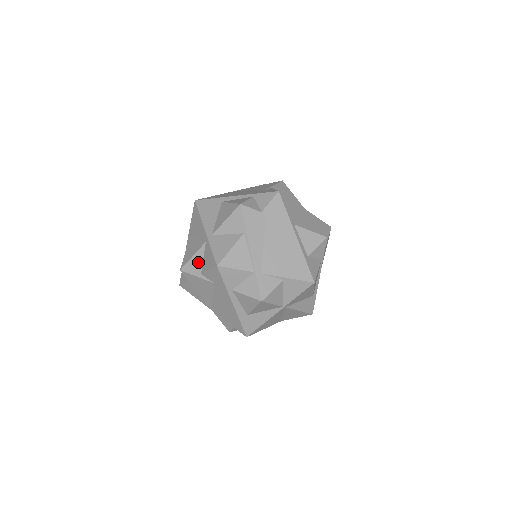
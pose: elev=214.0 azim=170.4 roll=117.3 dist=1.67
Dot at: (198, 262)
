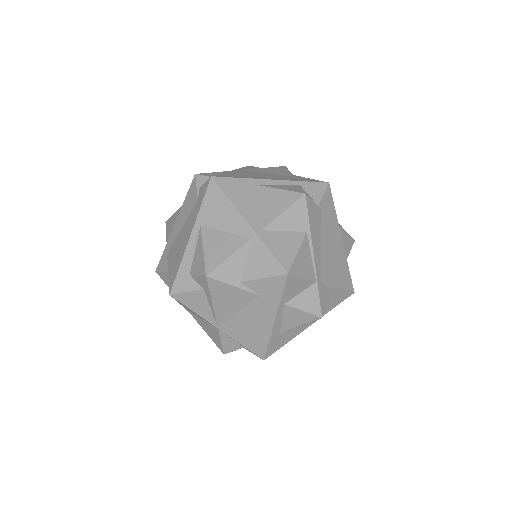
Dot at: (237, 266)
